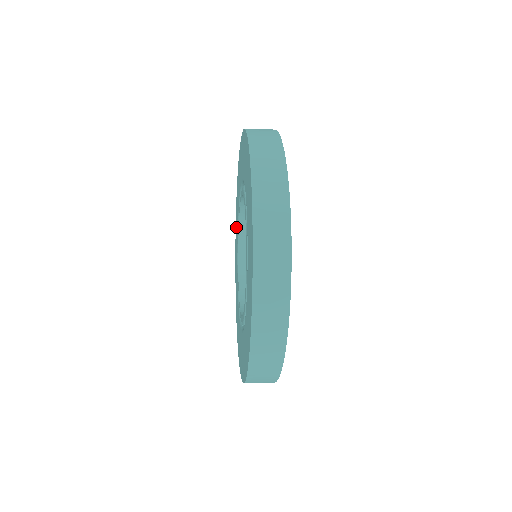
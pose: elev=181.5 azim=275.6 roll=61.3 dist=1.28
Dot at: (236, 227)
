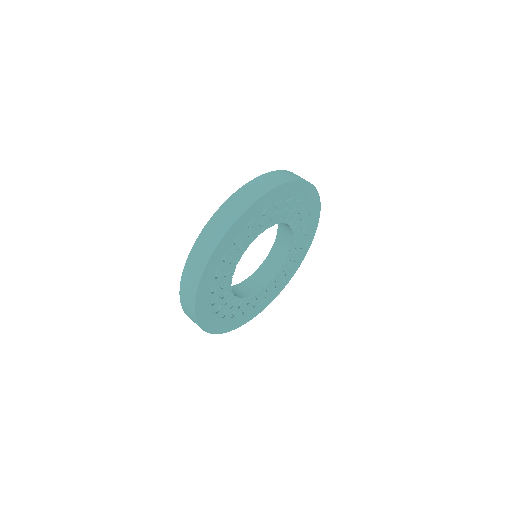
Dot at: occluded
